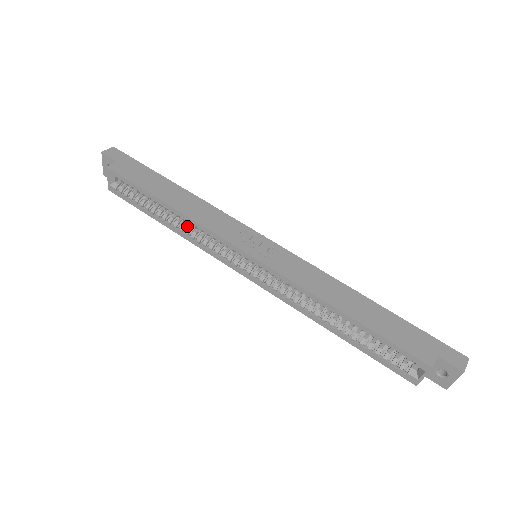
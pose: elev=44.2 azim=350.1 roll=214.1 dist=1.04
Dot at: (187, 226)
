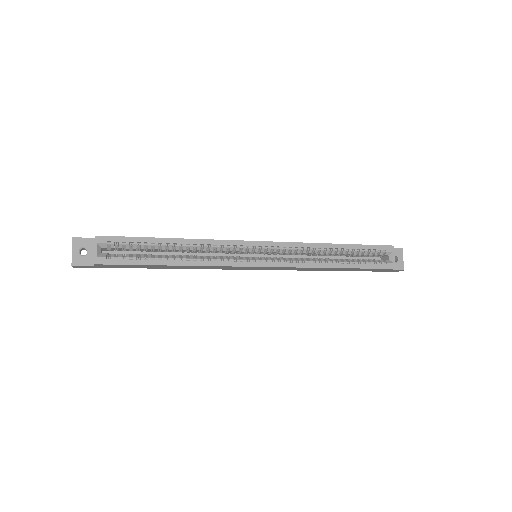
Dot at: (193, 257)
